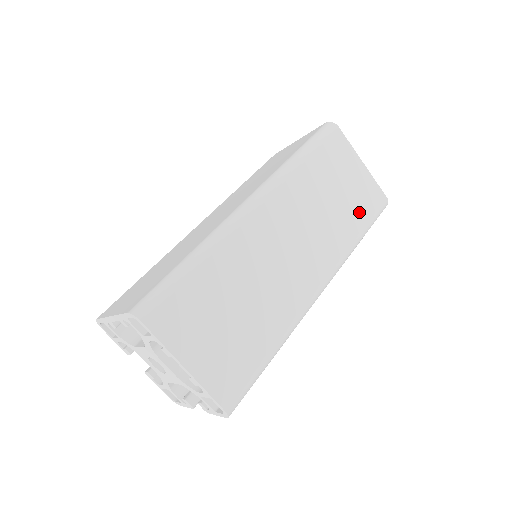
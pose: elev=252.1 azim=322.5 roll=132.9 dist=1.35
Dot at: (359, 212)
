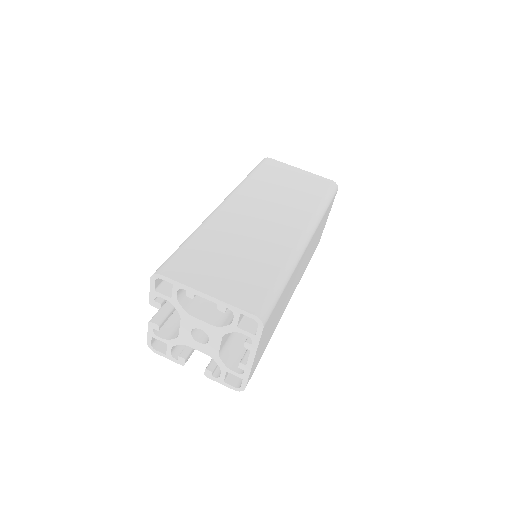
Dot at: occluded
